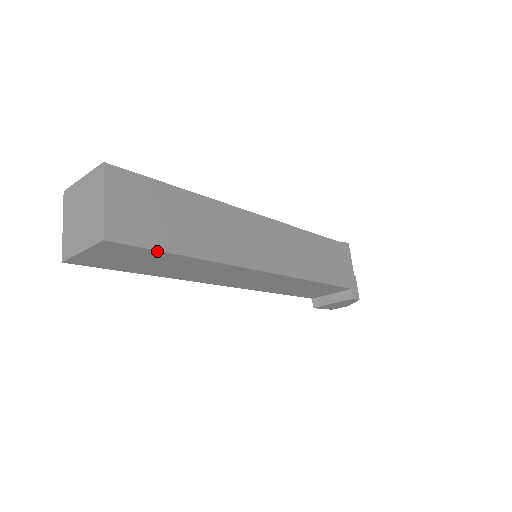
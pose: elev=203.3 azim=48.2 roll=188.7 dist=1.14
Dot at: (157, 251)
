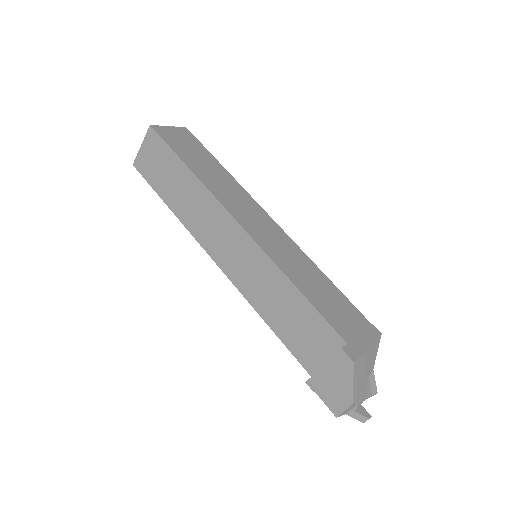
Dot at: (171, 150)
